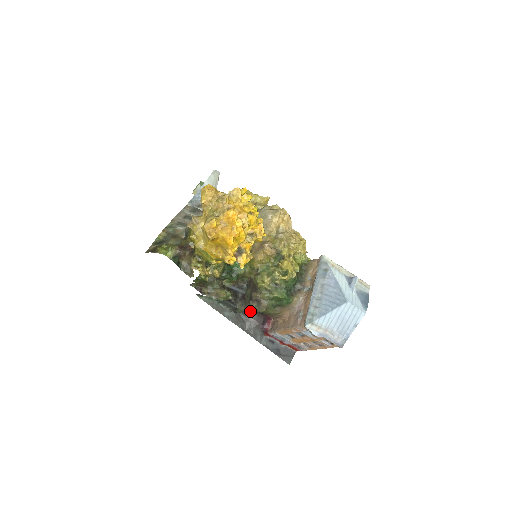
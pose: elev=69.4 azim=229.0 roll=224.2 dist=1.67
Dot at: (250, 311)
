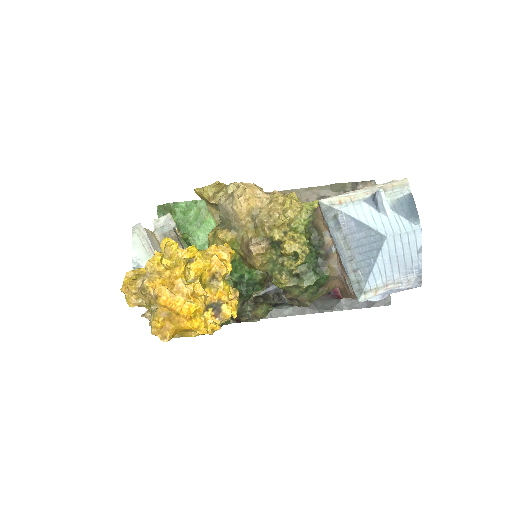
Dot at: occluded
